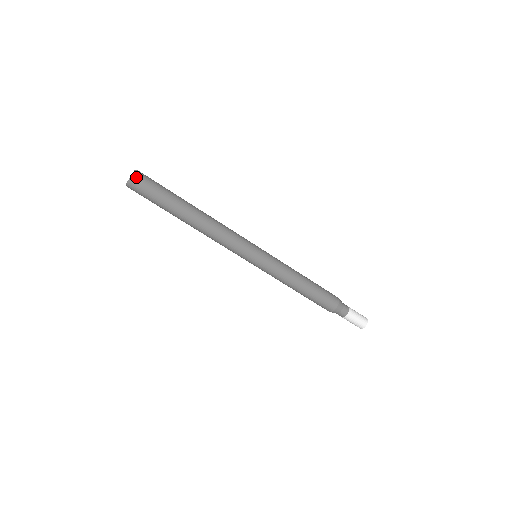
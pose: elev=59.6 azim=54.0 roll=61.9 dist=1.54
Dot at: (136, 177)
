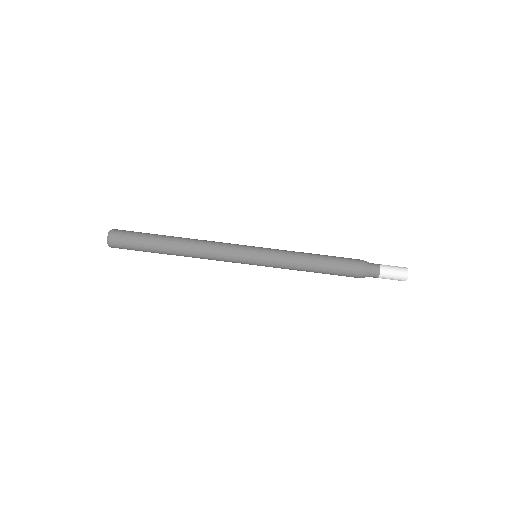
Dot at: (114, 231)
